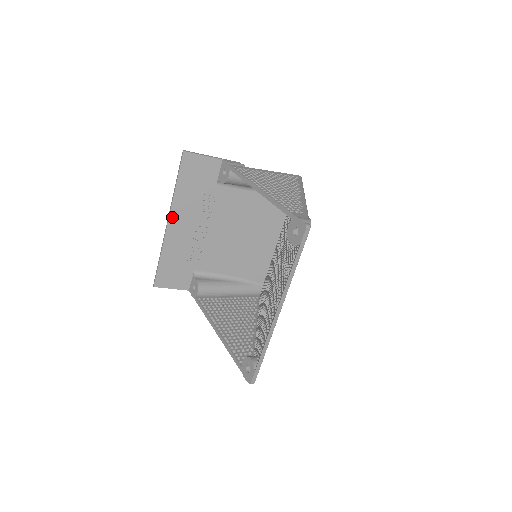
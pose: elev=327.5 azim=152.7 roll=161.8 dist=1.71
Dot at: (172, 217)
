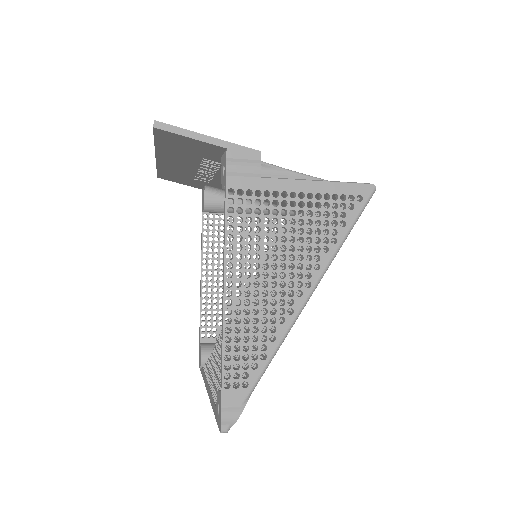
Dot at: (160, 157)
